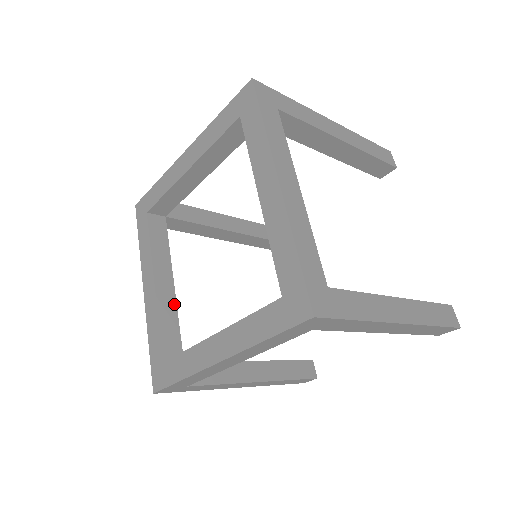
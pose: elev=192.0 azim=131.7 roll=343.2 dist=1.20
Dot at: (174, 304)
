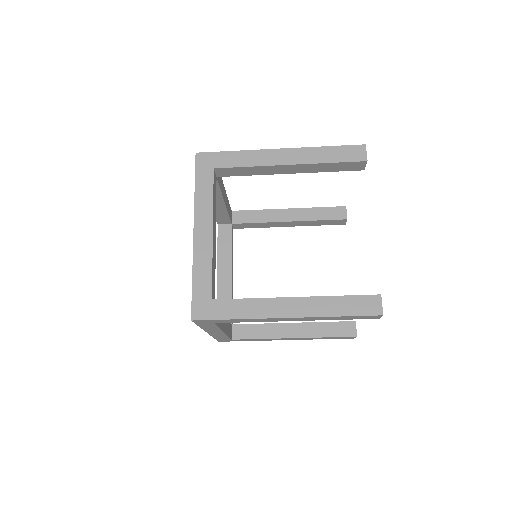
Dot at: occluded
